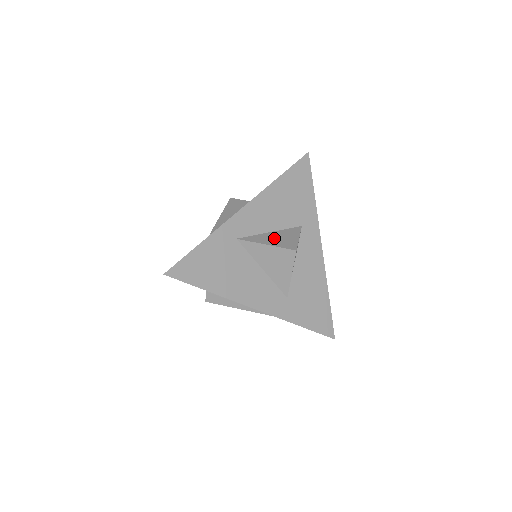
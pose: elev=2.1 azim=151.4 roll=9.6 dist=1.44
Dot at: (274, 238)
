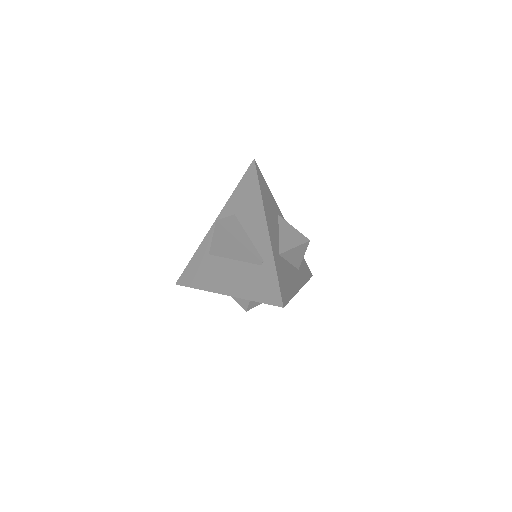
Dot at: occluded
